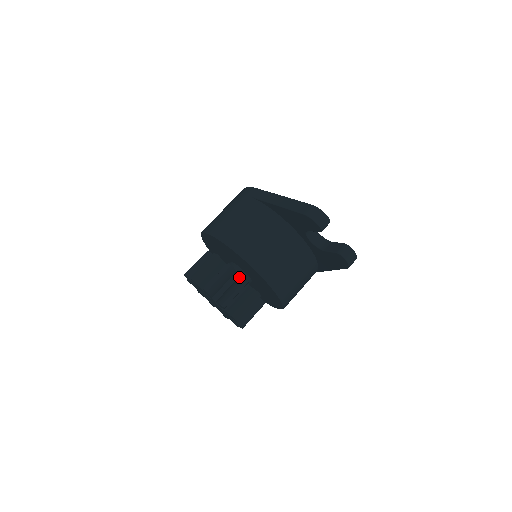
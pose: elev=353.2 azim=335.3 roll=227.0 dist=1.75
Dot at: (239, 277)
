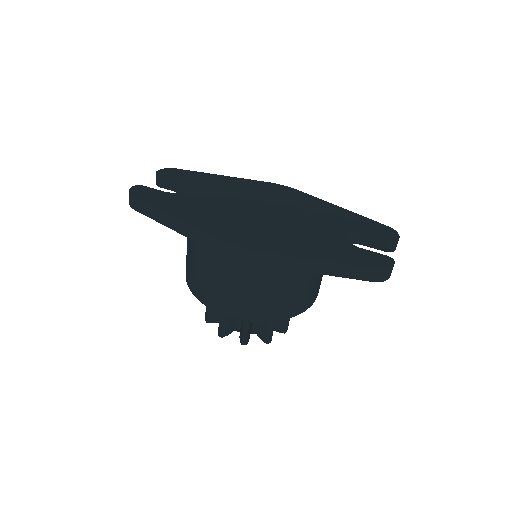
Dot at: occluded
